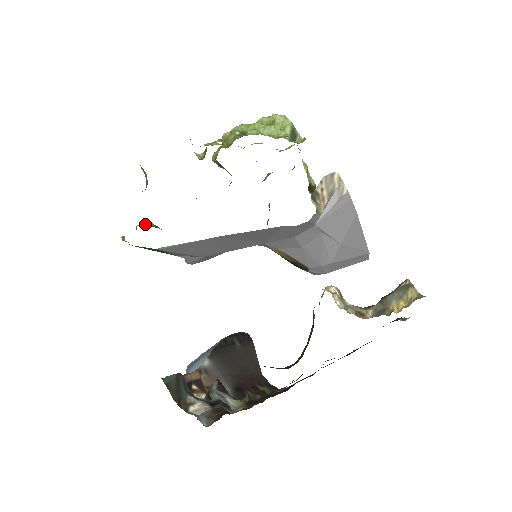
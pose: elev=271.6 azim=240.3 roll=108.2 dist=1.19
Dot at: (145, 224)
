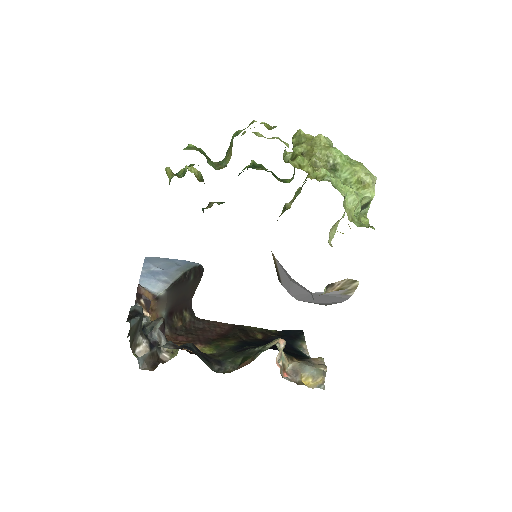
Dot at: (195, 174)
